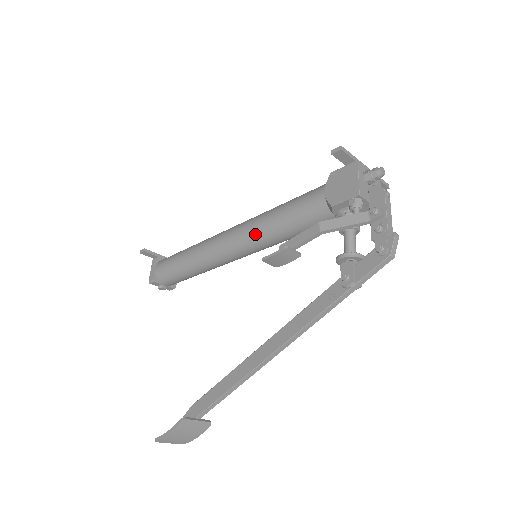
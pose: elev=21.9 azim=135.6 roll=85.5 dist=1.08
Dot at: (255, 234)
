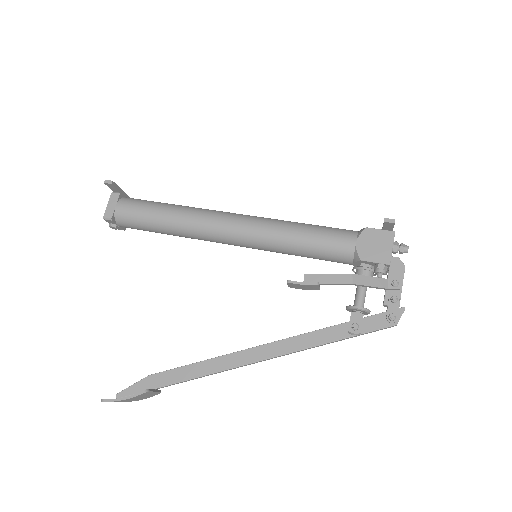
Dot at: (267, 239)
